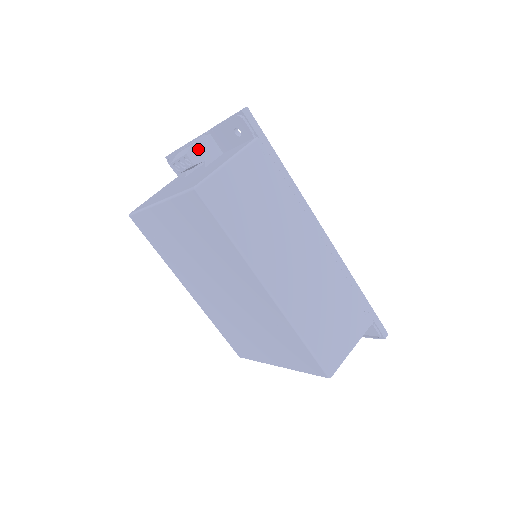
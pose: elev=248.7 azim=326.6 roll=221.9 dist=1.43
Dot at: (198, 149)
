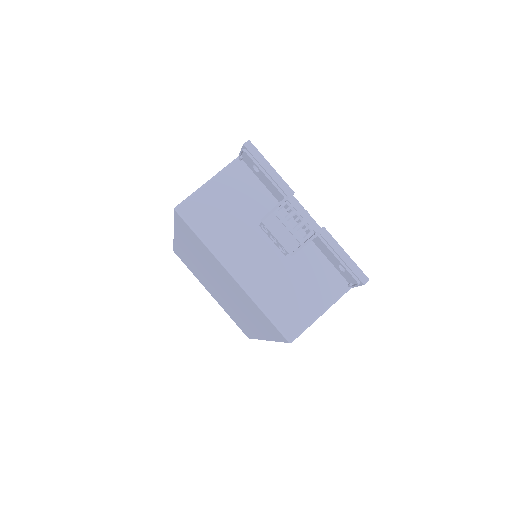
Dot at: (299, 244)
